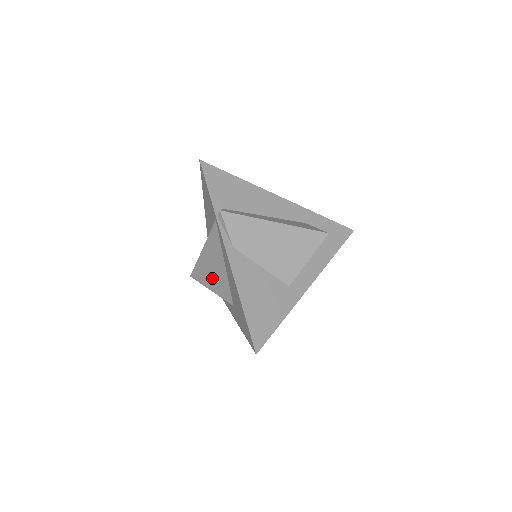
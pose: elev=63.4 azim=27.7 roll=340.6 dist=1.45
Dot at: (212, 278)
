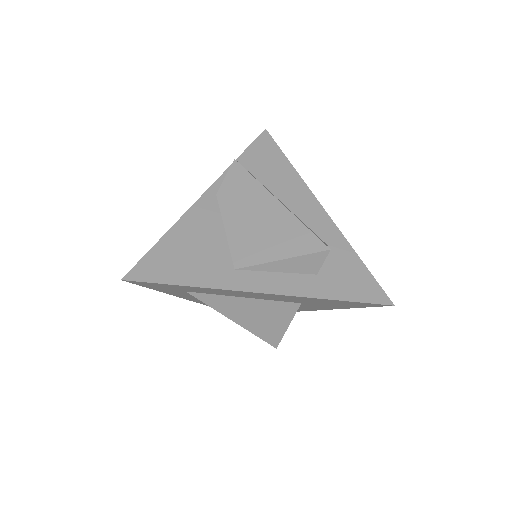
Dot at: occluded
